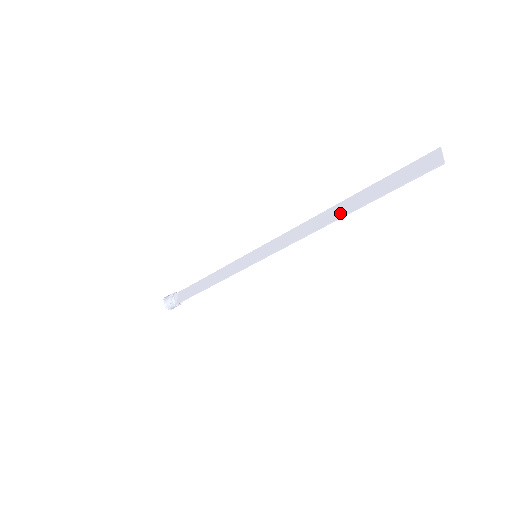
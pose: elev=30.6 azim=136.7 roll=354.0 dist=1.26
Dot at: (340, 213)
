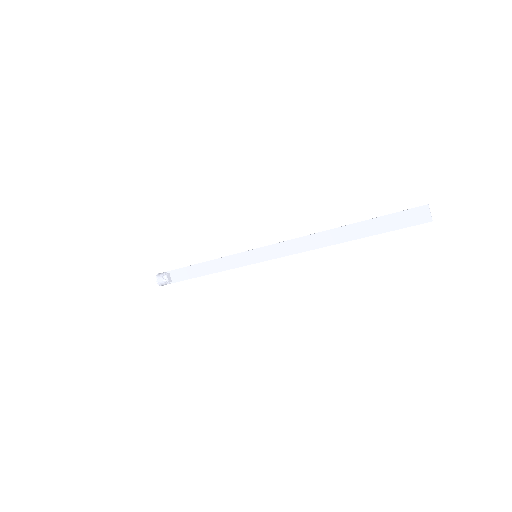
Dot at: (340, 239)
